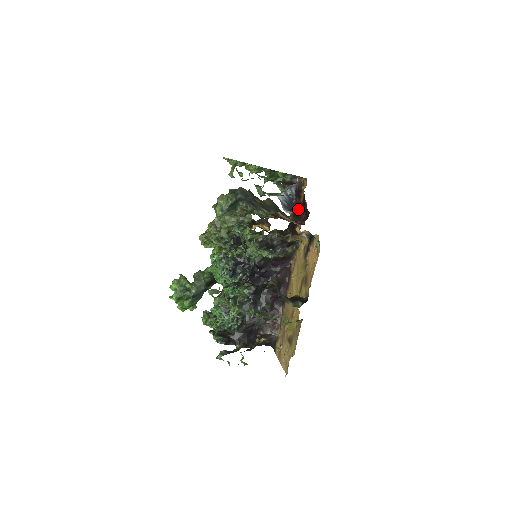
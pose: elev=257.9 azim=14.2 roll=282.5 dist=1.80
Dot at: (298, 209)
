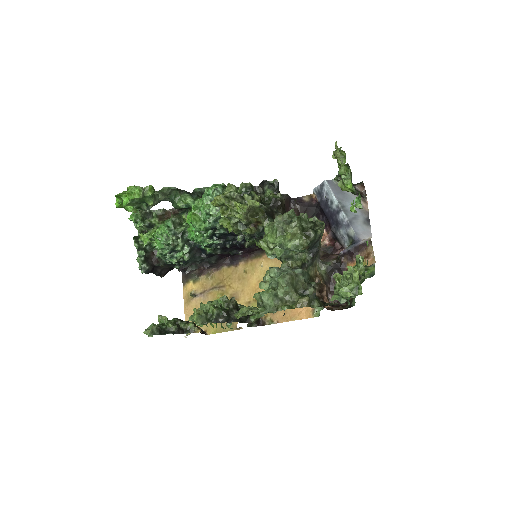
Dot at: (337, 268)
